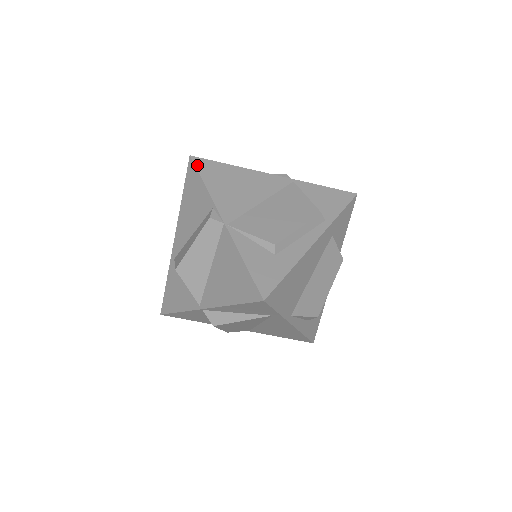
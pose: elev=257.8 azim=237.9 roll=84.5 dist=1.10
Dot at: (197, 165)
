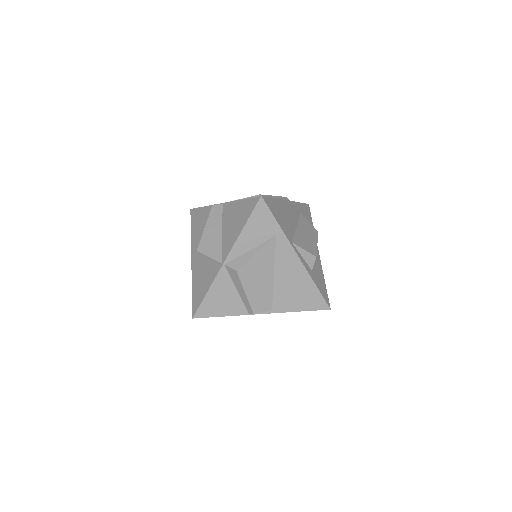
Dot at: (197, 208)
